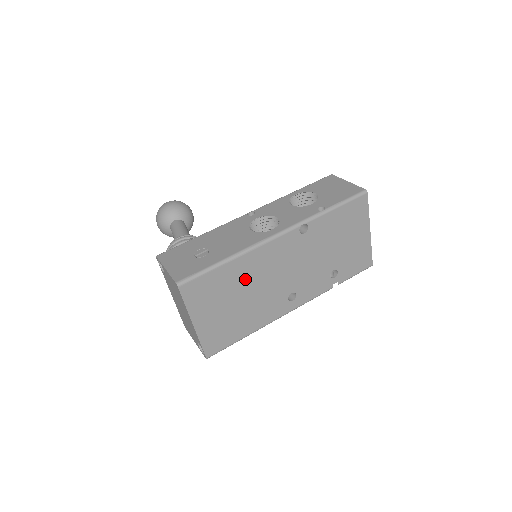
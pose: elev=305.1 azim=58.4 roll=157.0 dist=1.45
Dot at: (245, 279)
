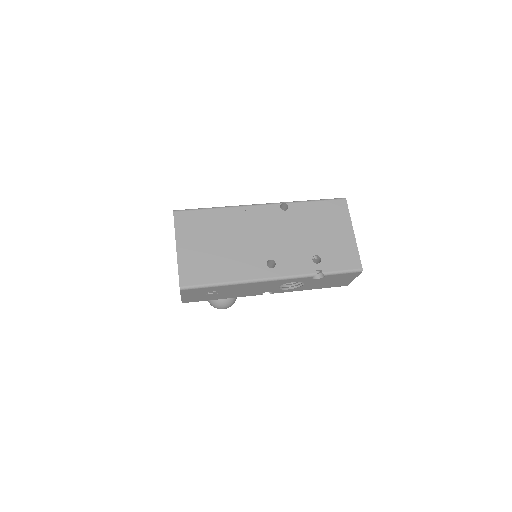
Dot at: (228, 228)
